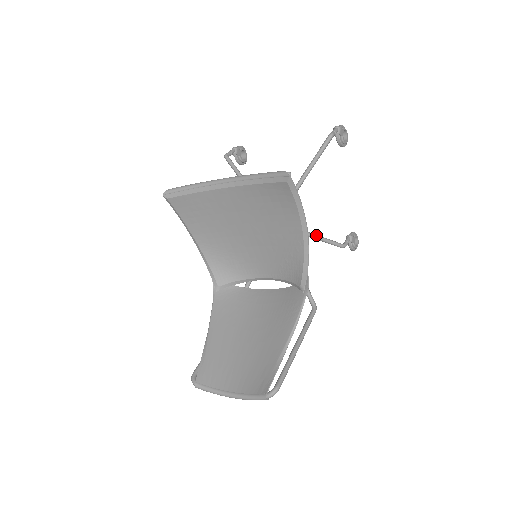
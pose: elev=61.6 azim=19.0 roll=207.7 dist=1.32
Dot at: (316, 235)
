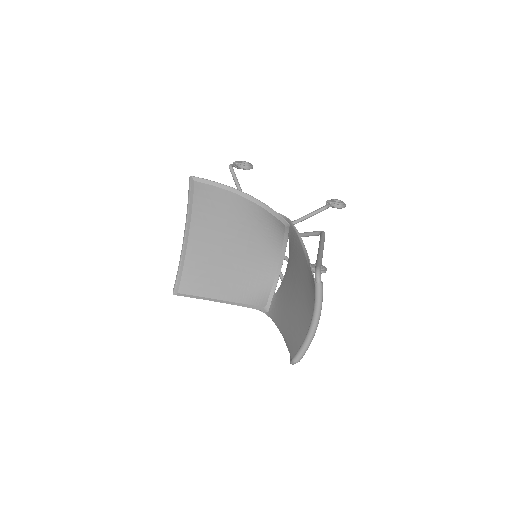
Dot at: (297, 219)
